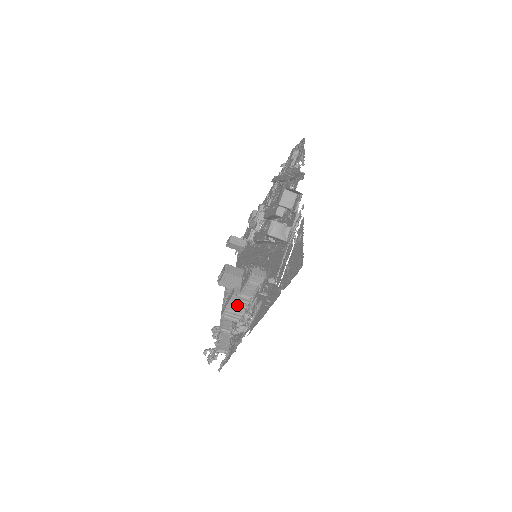
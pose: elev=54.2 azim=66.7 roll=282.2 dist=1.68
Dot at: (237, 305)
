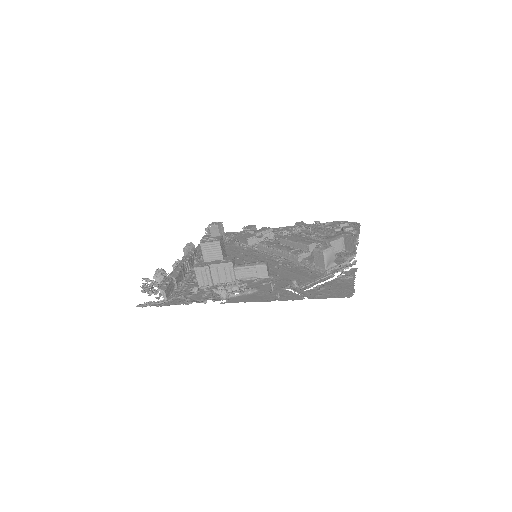
Dot at: (219, 273)
